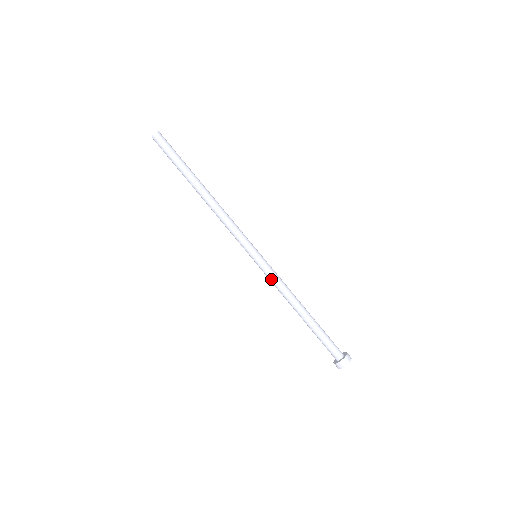
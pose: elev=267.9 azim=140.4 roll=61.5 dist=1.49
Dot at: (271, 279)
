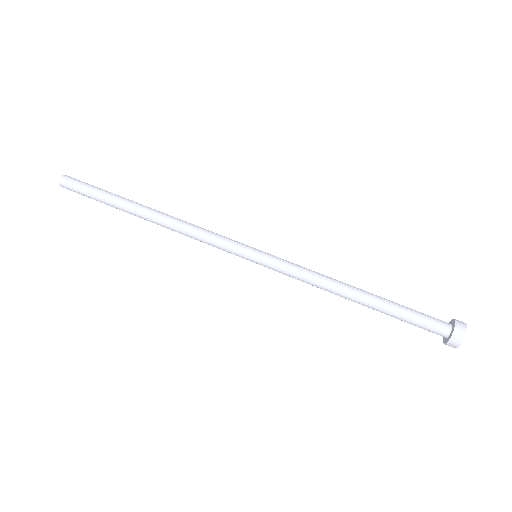
Dot at: (292, 272)
